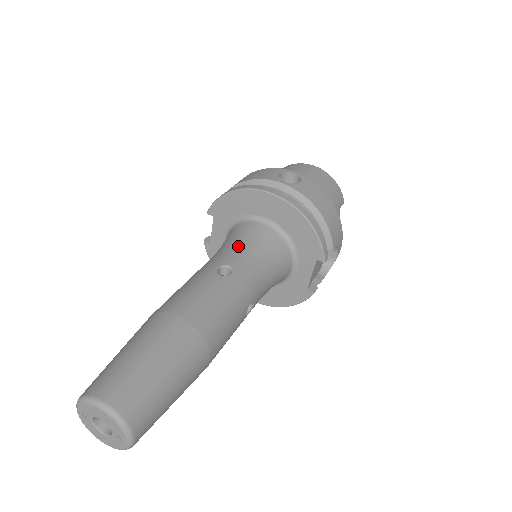
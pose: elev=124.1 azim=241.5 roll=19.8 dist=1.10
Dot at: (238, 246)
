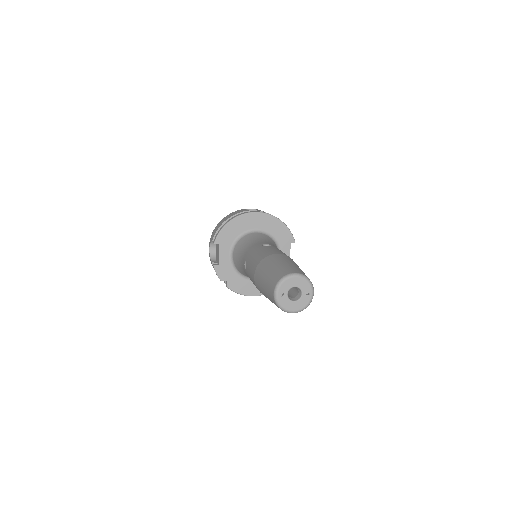
Dot at: (257, 241)
